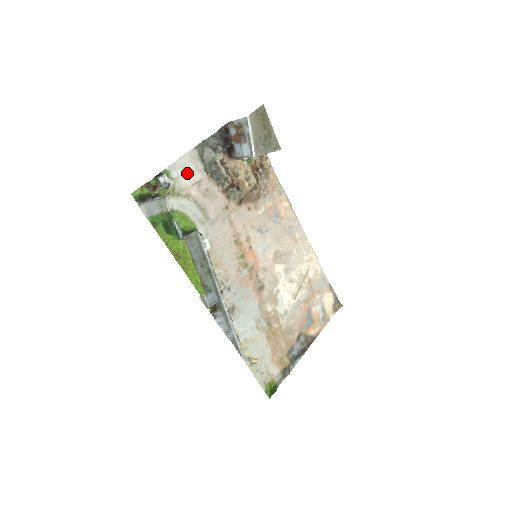
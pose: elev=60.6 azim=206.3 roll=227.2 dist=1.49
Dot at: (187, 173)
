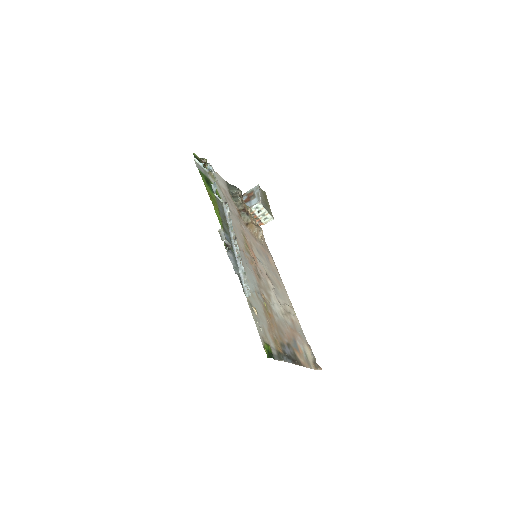
Dot at: (220, 181)
